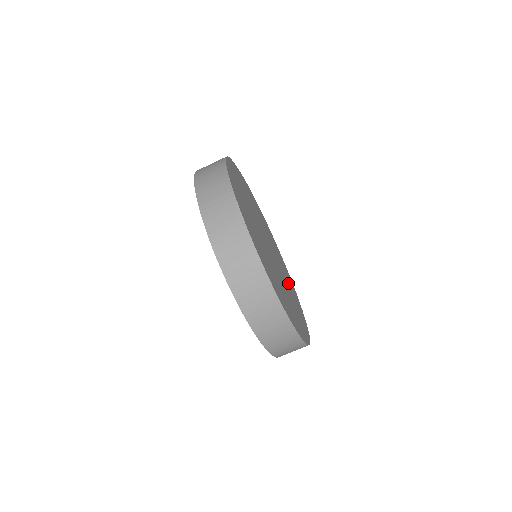
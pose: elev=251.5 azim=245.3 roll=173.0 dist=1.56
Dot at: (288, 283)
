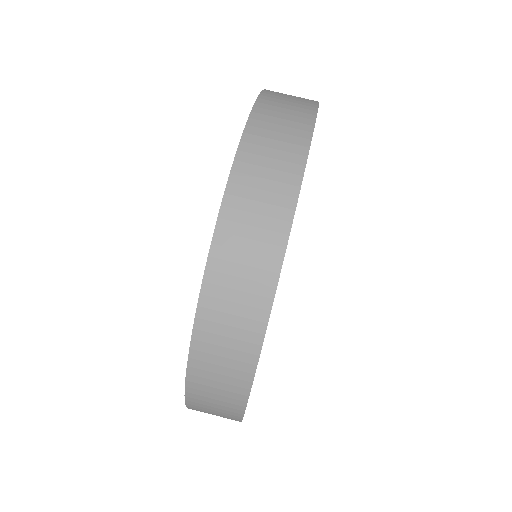
Dot at: occluded
